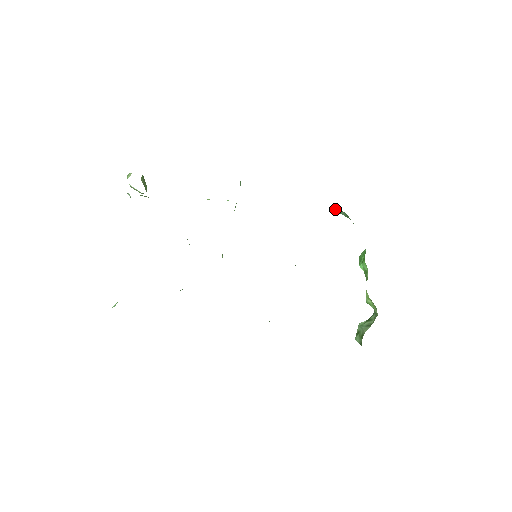
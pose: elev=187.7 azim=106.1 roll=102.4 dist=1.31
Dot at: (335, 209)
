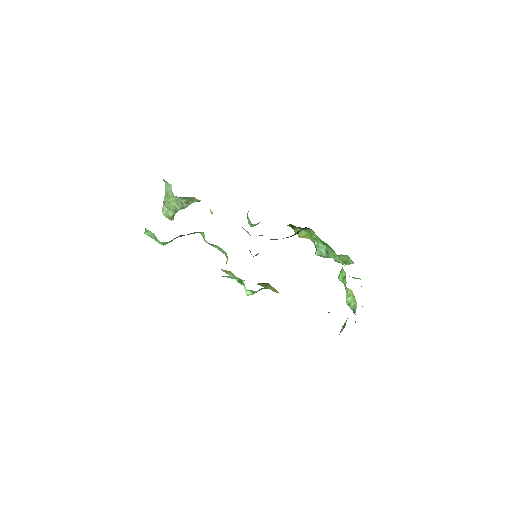
Dot at: (317, 247)
